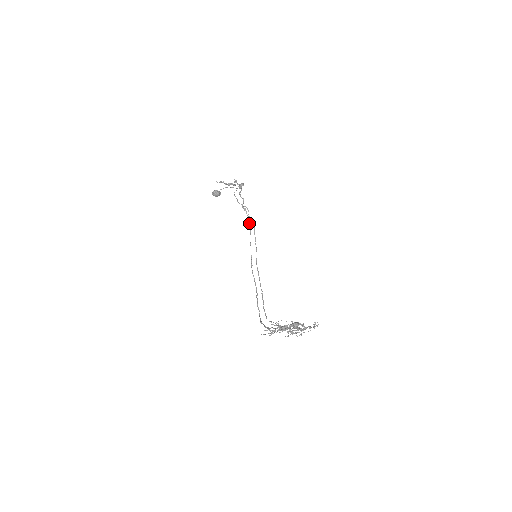
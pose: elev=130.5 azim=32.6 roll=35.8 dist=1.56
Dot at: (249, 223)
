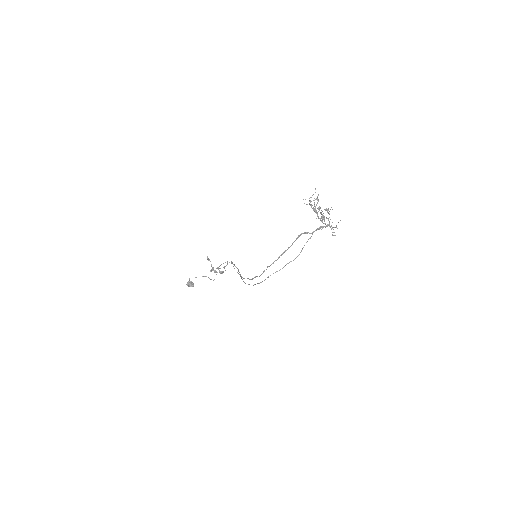
Dot at: occluded
